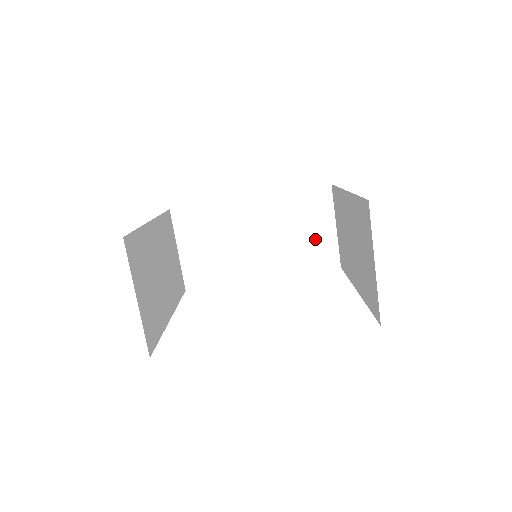
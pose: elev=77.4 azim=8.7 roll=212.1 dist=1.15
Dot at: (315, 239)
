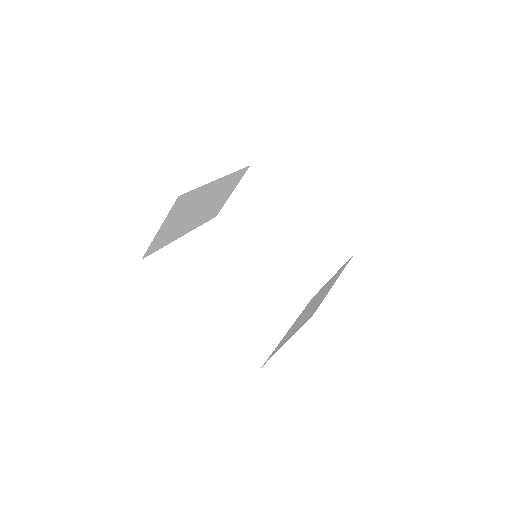
Dot at: (314, 270)
